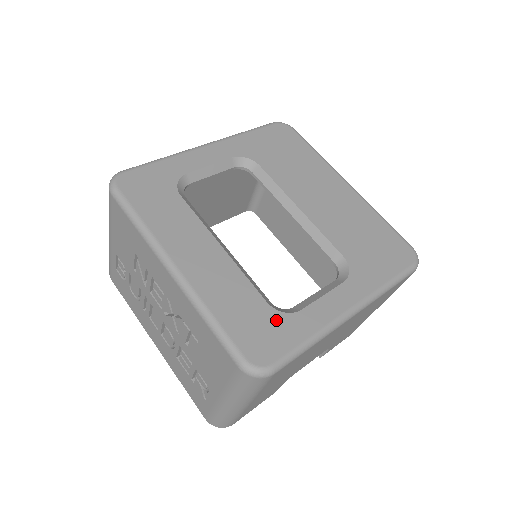
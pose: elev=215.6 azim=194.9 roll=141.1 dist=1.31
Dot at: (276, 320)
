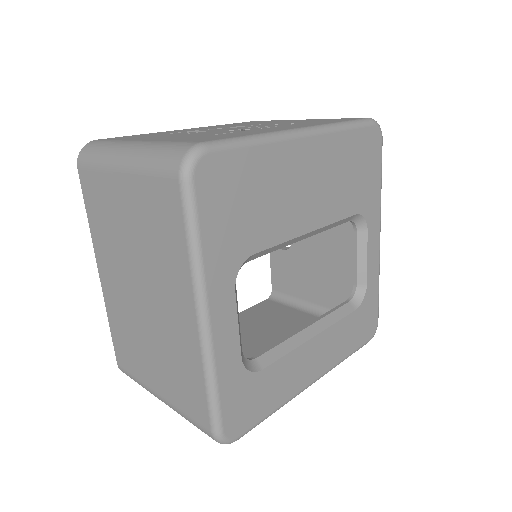
Dot at: (364, 308)
